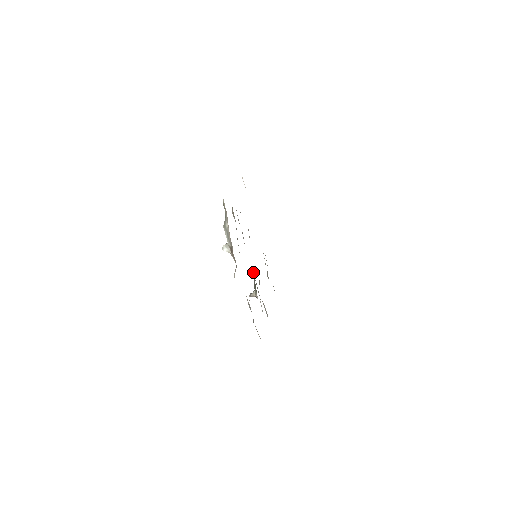
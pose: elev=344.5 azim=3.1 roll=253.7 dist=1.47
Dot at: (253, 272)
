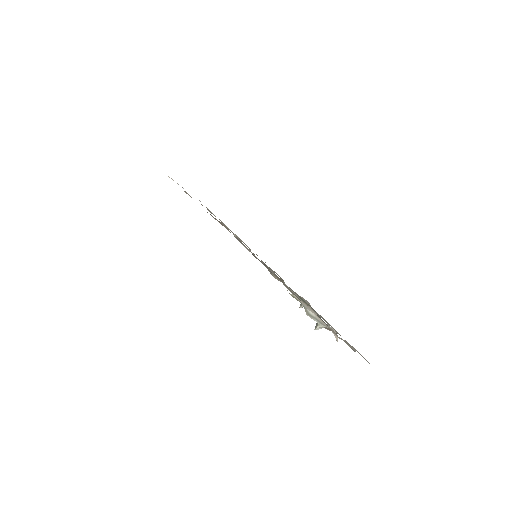
Dot at: occluded
